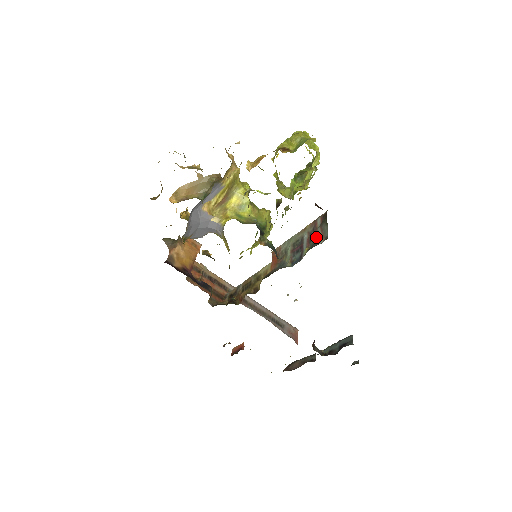
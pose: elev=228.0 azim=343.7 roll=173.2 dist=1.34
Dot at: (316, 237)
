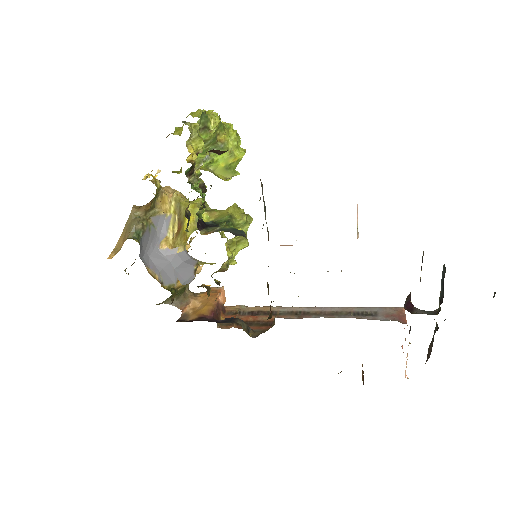
Dot at: occluded
